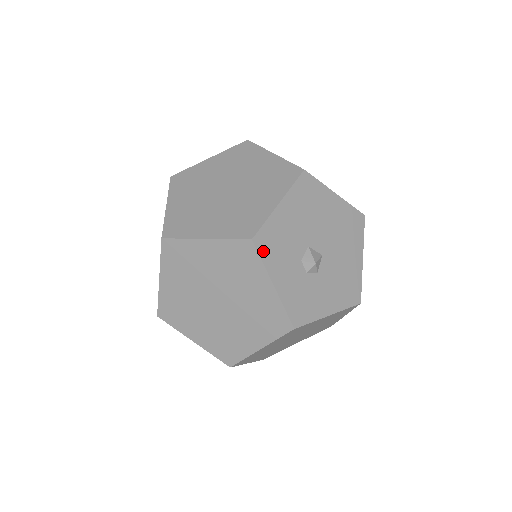
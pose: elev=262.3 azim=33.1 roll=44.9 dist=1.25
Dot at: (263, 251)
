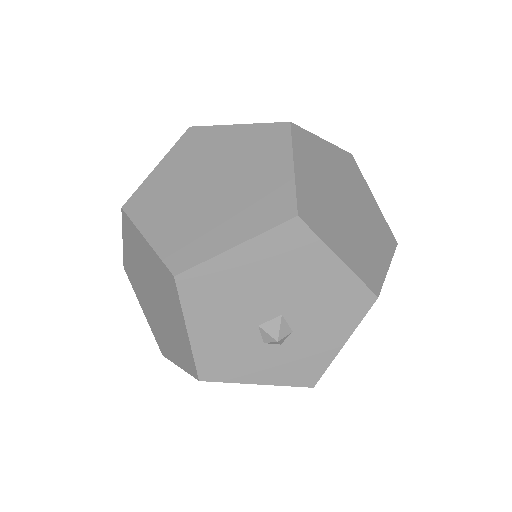
Dot at: (219, 376)
